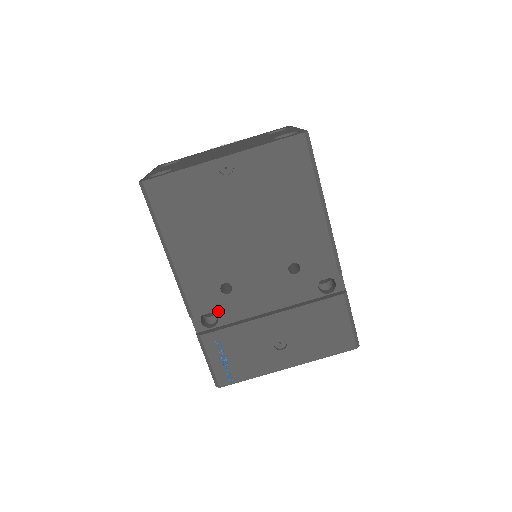
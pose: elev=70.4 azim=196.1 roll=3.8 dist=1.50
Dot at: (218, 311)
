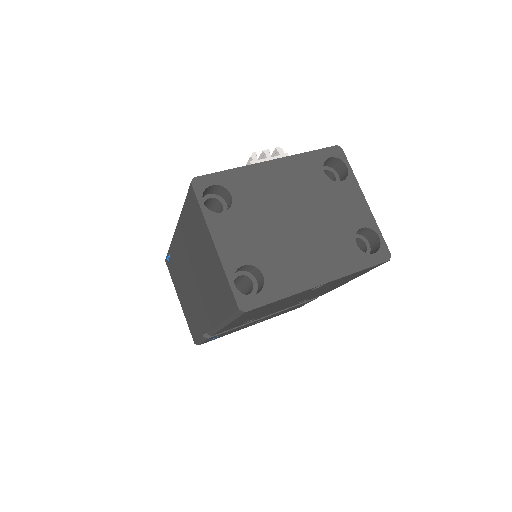
Dot at: occluded
